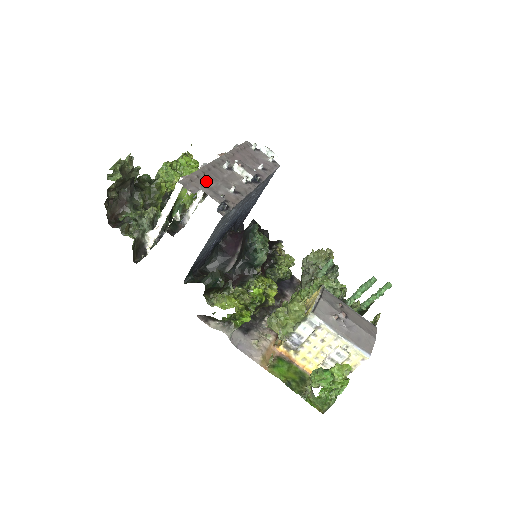
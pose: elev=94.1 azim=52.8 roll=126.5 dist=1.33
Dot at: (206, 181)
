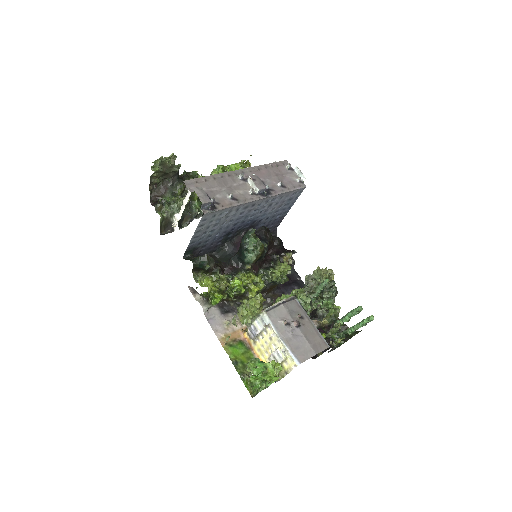
Dot at: (211, 185)
